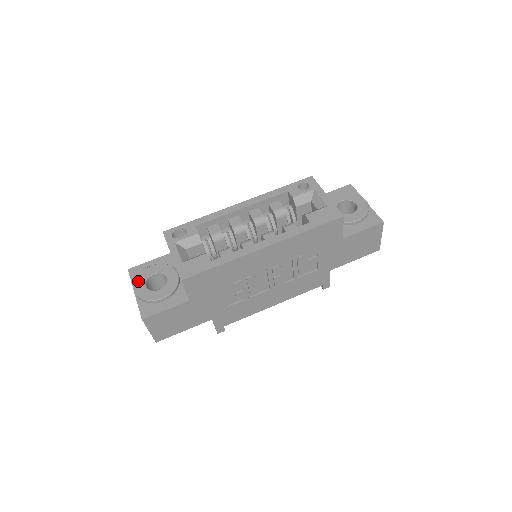
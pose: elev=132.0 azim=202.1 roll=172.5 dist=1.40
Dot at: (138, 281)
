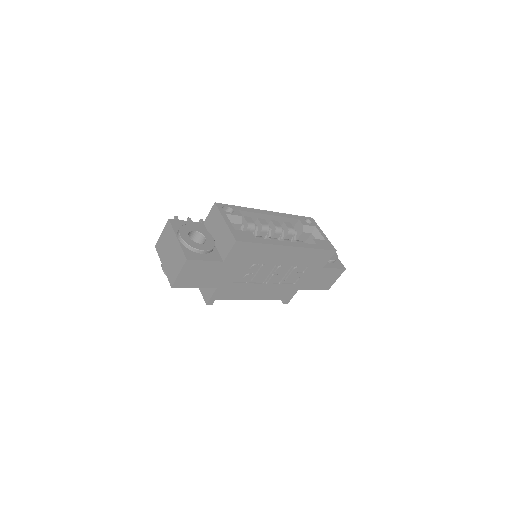
Dot at: (182, 230)
